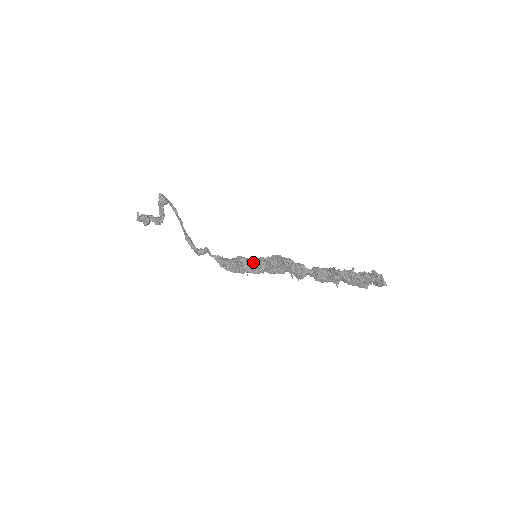
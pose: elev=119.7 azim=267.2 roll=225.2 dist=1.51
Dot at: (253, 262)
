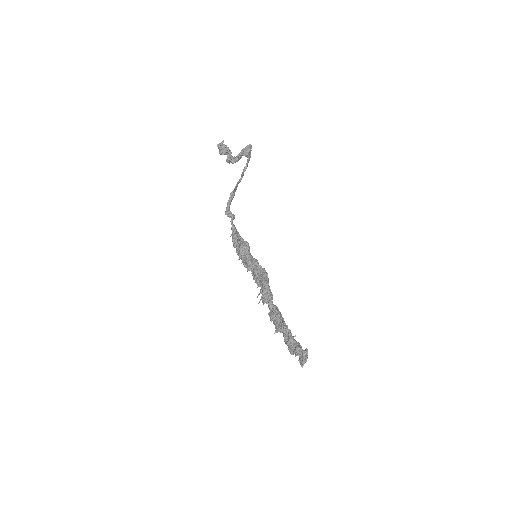
Dot at: (249, 258)
